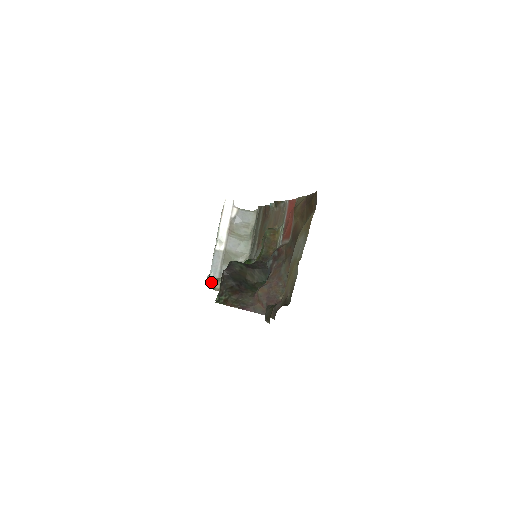
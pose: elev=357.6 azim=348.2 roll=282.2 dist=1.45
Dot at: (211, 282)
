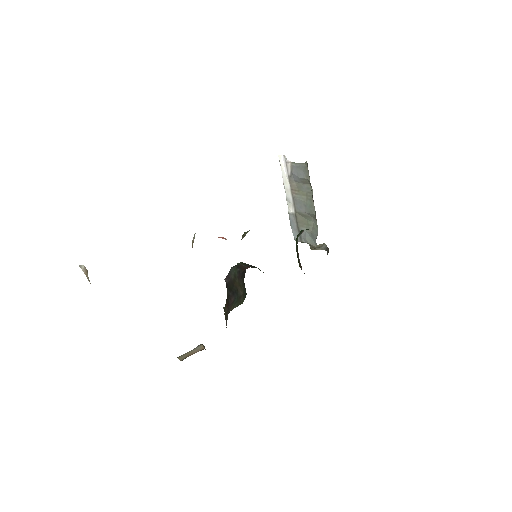
Dot at: occluded
